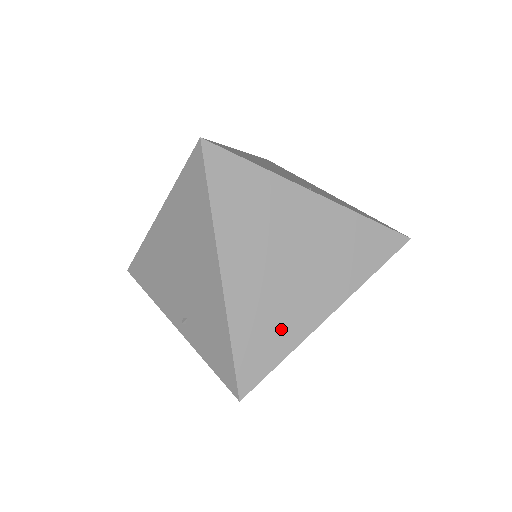
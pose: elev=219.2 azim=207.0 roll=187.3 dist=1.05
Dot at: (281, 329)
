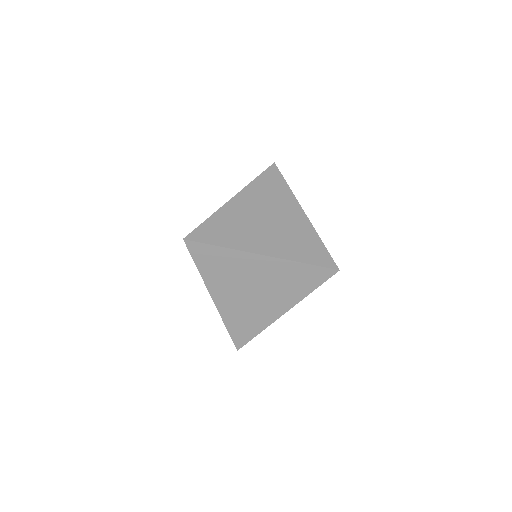
Dot at: (233, 236)
